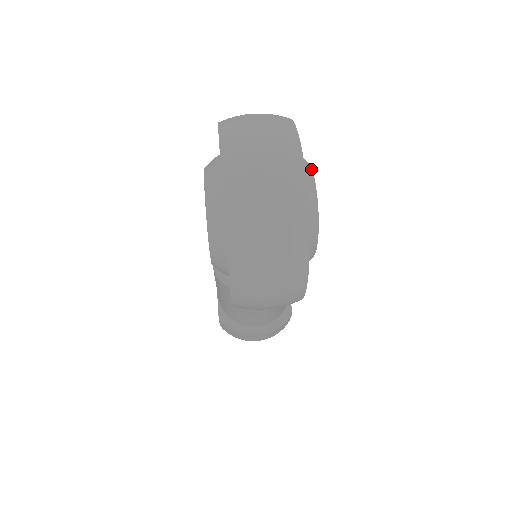
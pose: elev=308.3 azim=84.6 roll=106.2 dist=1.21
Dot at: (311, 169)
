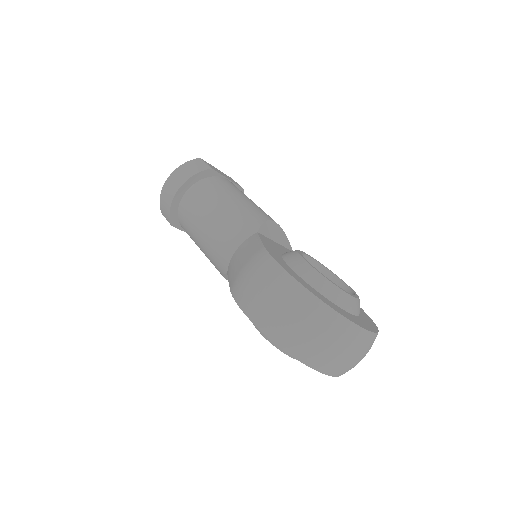
Dot at: (344, 293)
